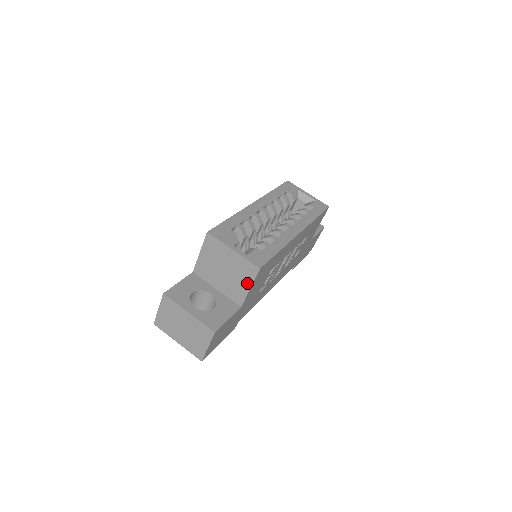
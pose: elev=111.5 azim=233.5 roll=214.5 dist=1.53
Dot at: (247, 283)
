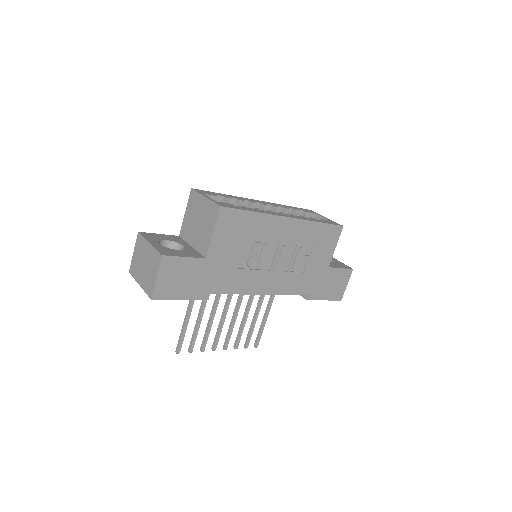
Dot at: (211, 228)
